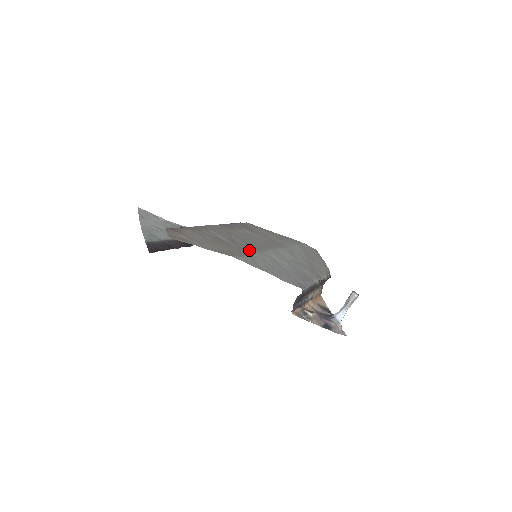
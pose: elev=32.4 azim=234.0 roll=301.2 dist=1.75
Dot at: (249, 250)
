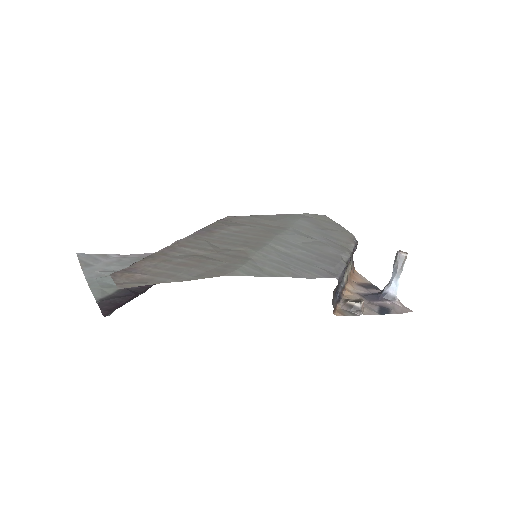
Dot at: (244, 254)
